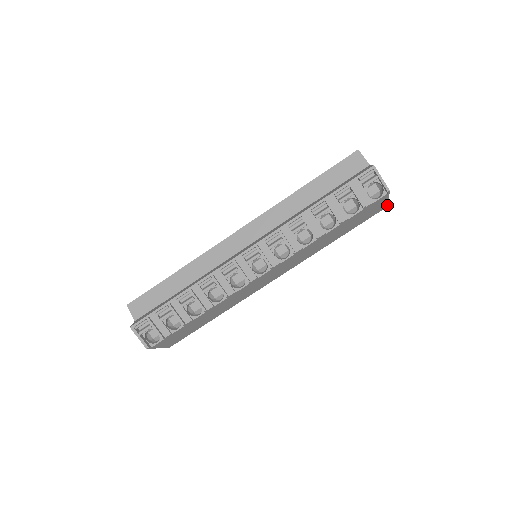
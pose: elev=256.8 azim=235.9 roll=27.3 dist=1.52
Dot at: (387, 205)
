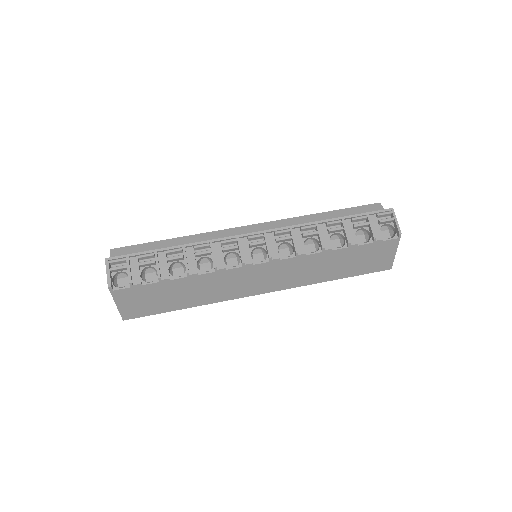
Dot at: (391, 266)
